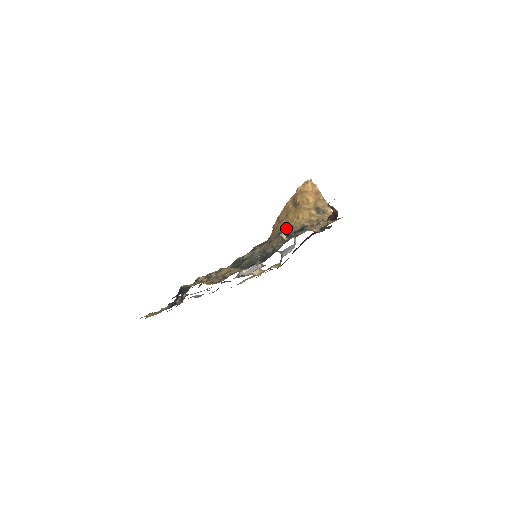
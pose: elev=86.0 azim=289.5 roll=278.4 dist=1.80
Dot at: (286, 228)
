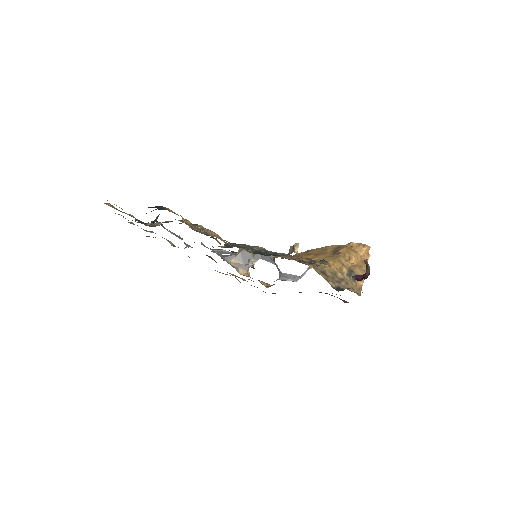
Dot at: (307, 261)
